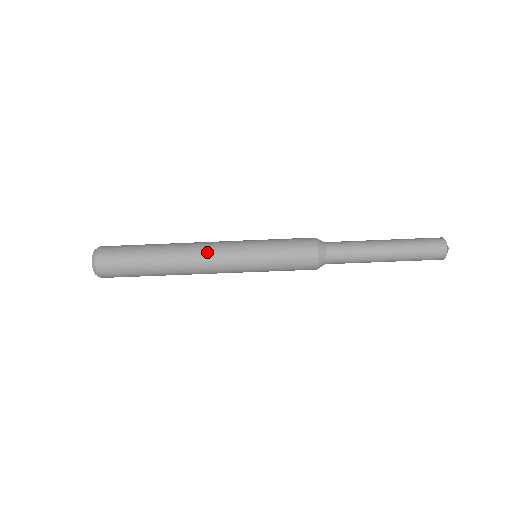
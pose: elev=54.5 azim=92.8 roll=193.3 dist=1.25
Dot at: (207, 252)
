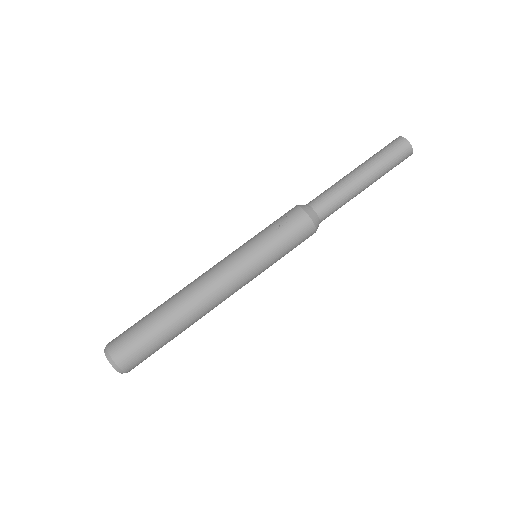
Dot at: occluded
